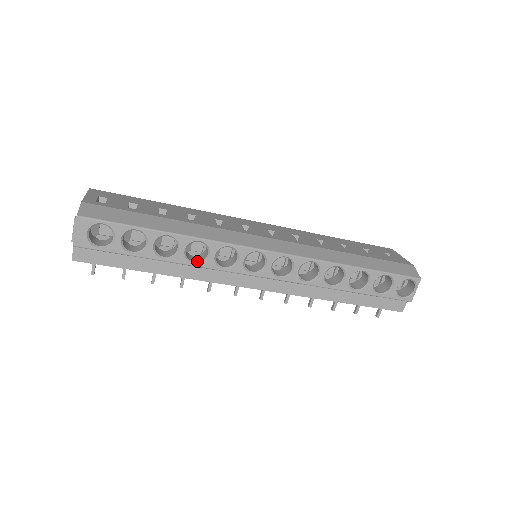
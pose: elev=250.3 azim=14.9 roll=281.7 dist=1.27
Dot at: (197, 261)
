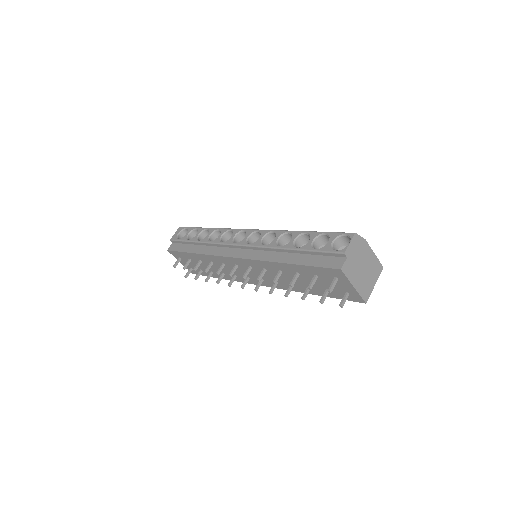
Dot at: occluded
